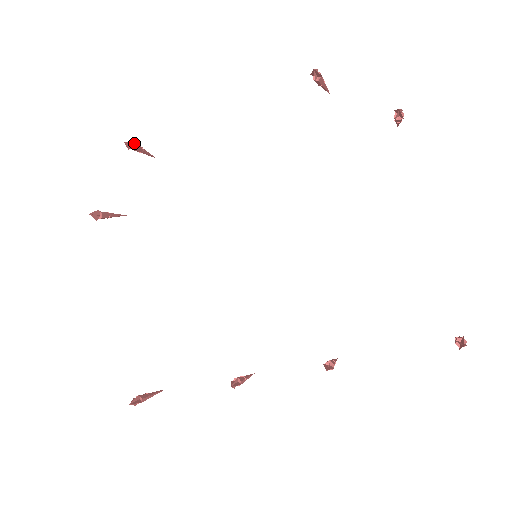
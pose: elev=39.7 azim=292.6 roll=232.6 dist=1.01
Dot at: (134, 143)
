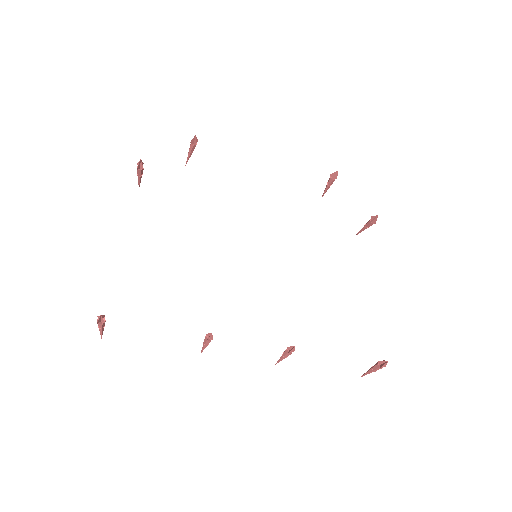
Dot at: (196, 142)
